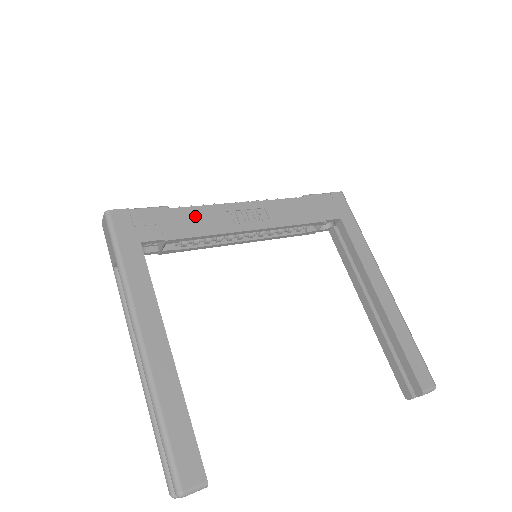
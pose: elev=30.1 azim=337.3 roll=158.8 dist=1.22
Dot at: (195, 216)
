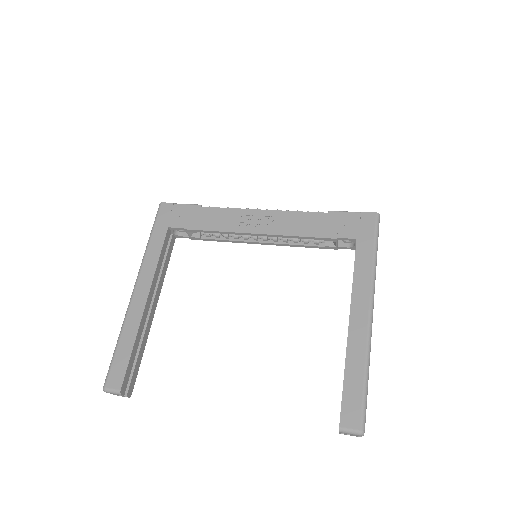
Dot at: (216, 215)
